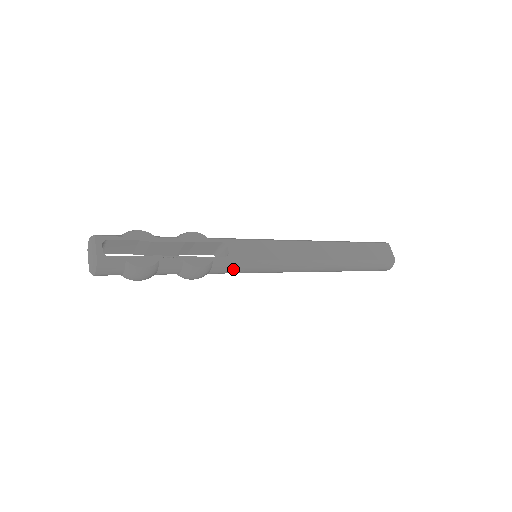
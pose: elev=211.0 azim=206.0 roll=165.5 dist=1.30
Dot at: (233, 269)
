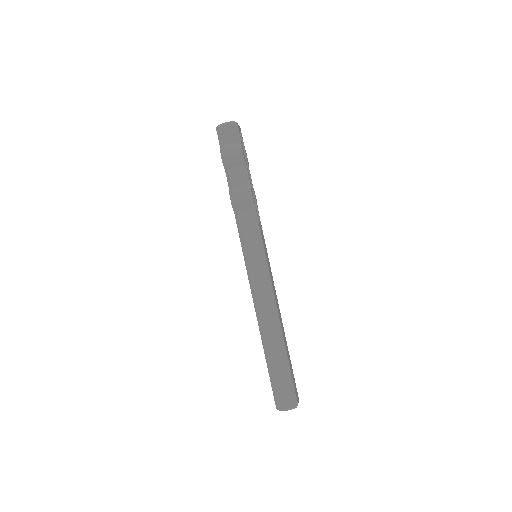
Dot at: (252, 229)
